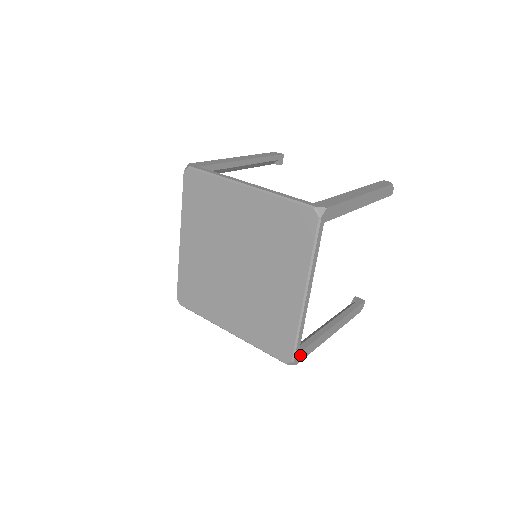
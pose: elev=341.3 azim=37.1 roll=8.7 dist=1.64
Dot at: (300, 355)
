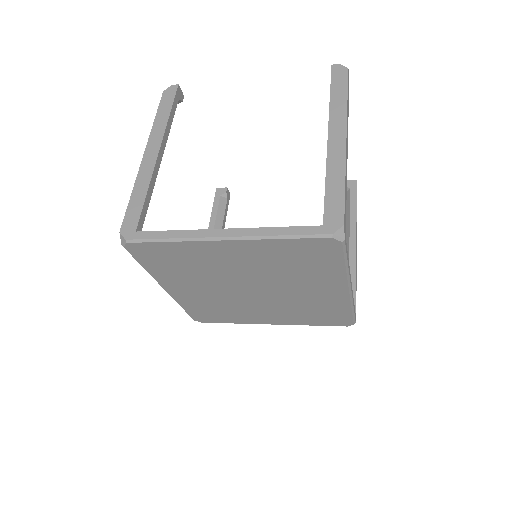
Dot at: (355, 311)
